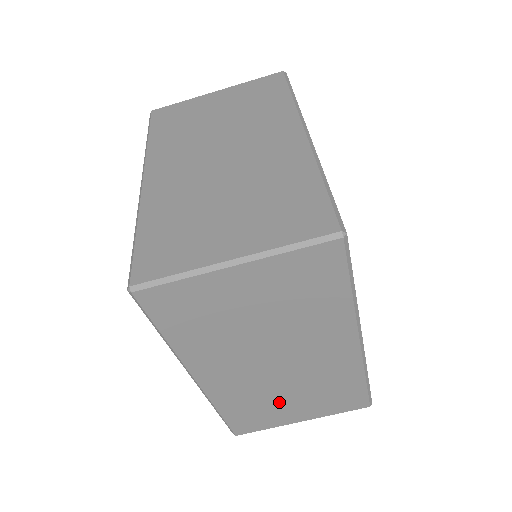
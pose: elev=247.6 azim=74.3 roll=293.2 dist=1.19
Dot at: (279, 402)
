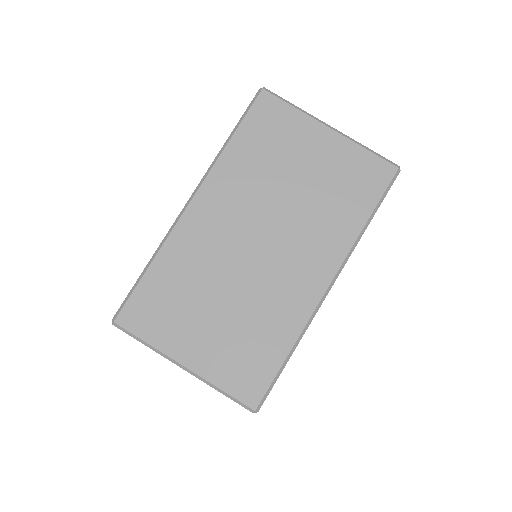
Dot at: (203, 306)
